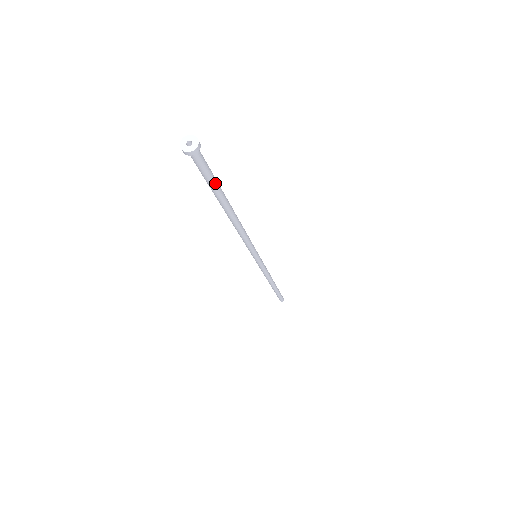
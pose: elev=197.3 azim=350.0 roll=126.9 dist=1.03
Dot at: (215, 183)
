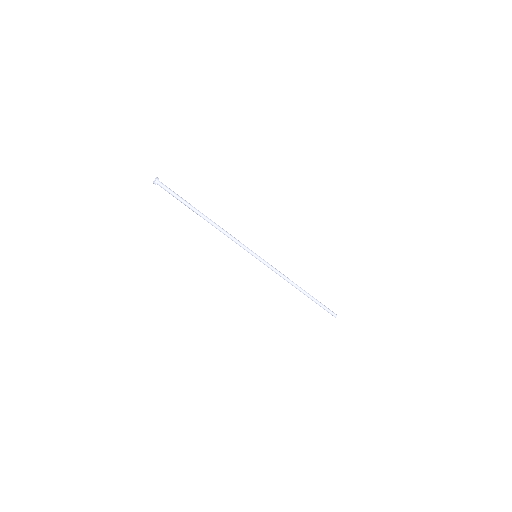
Dot at: (180, 198)
